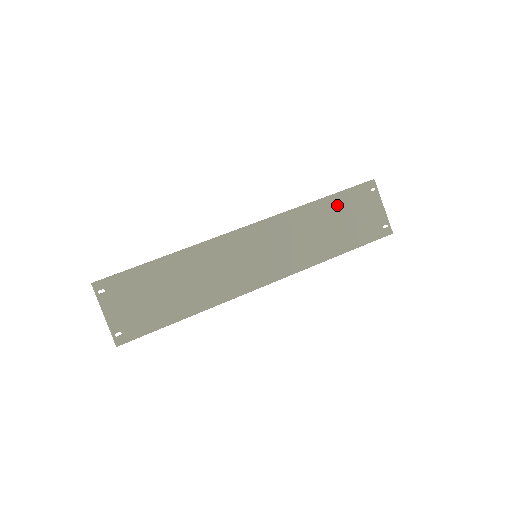
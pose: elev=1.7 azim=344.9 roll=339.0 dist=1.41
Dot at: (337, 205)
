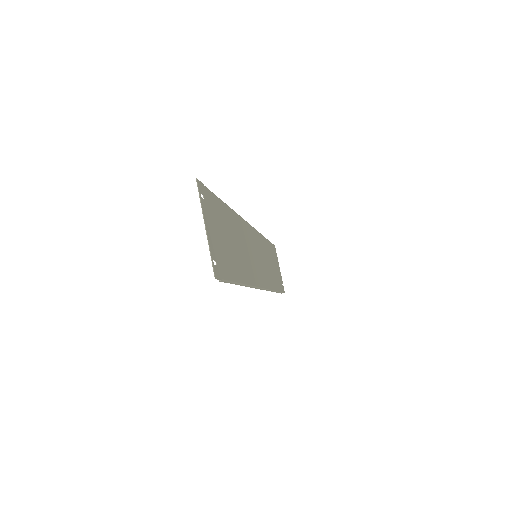
Dot at: (270, 250)
